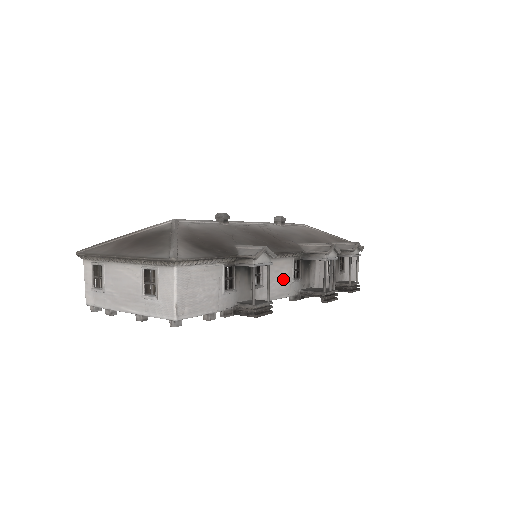
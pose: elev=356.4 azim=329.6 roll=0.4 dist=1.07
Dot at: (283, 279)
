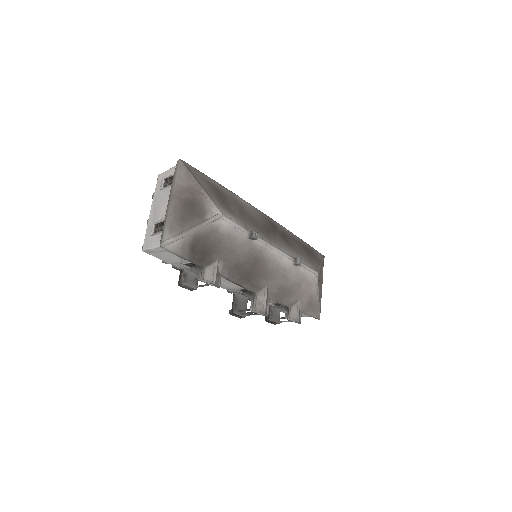
Dot at: (230, 285)
